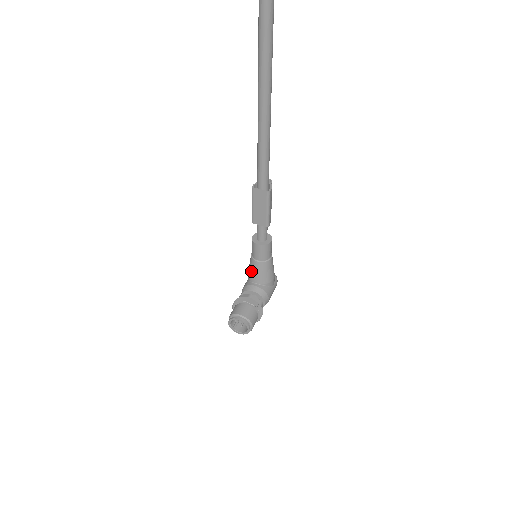
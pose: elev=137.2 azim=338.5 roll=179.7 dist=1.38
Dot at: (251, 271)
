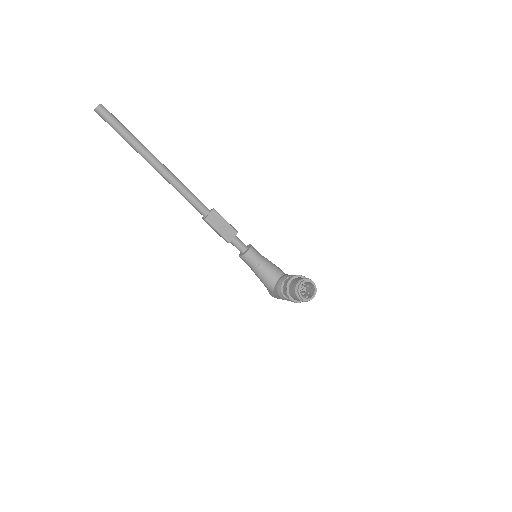
Dot at: (267, 277)
